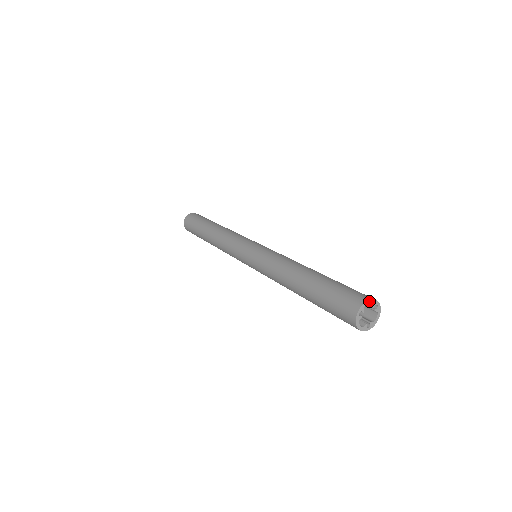
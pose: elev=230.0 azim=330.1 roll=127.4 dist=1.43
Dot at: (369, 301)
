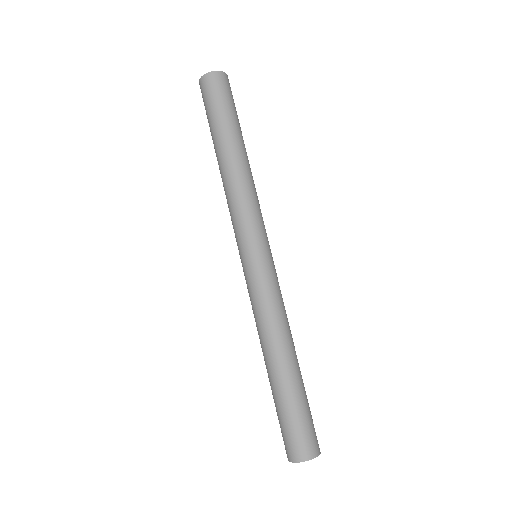
Dot at: (313, 458)
